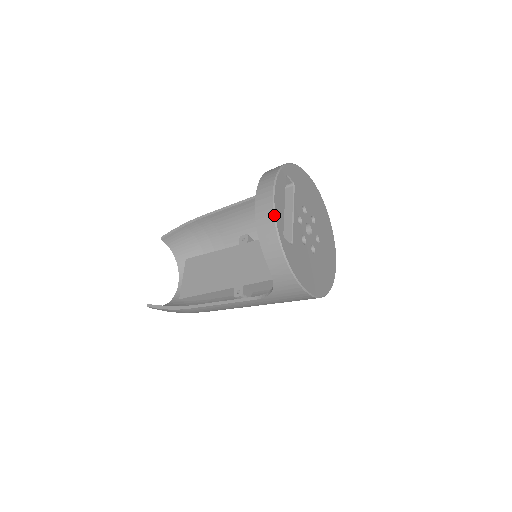
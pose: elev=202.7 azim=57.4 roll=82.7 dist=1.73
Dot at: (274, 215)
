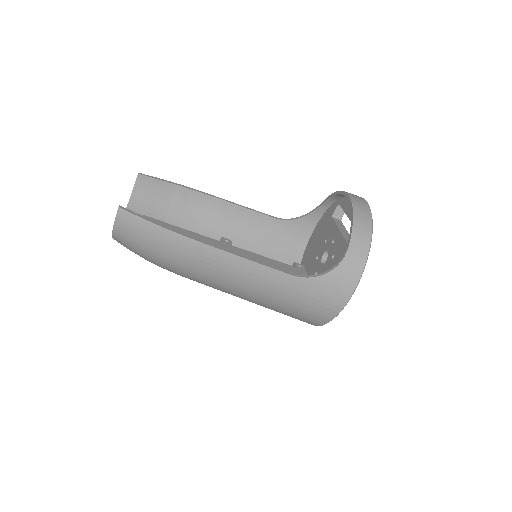
Dot at: (371, 213)
